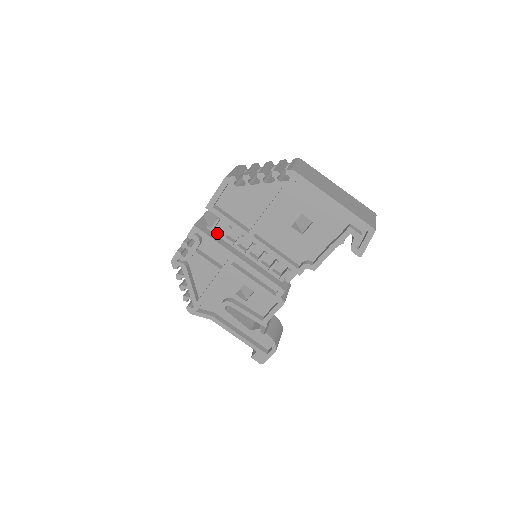
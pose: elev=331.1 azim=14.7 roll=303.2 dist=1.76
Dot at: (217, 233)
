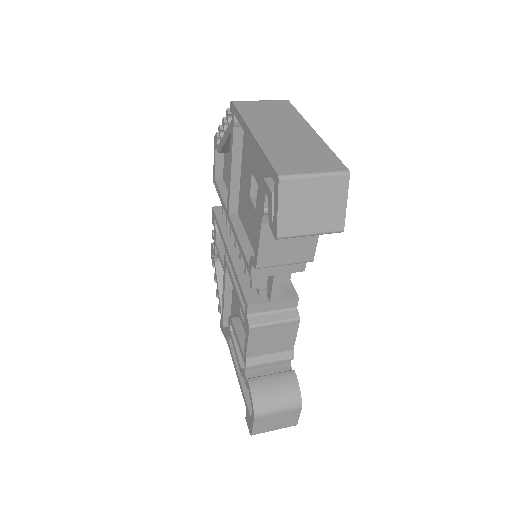
Dot at: occluded
